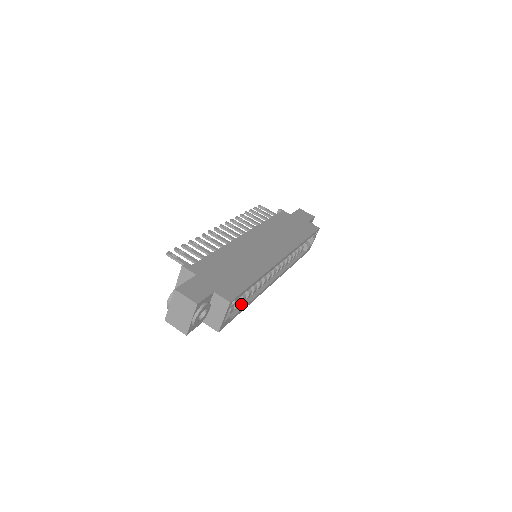
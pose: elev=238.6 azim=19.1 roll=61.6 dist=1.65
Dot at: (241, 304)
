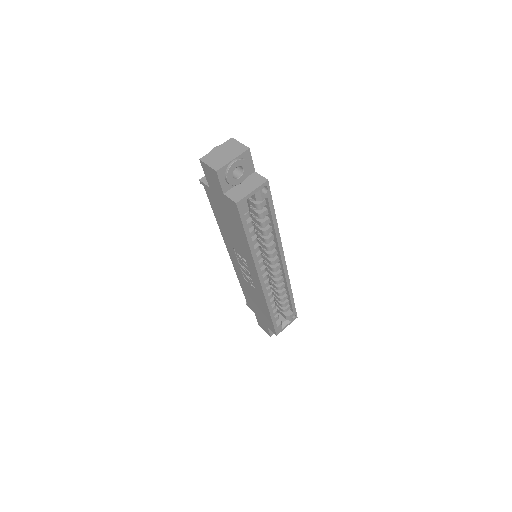
Dot at: occluded
